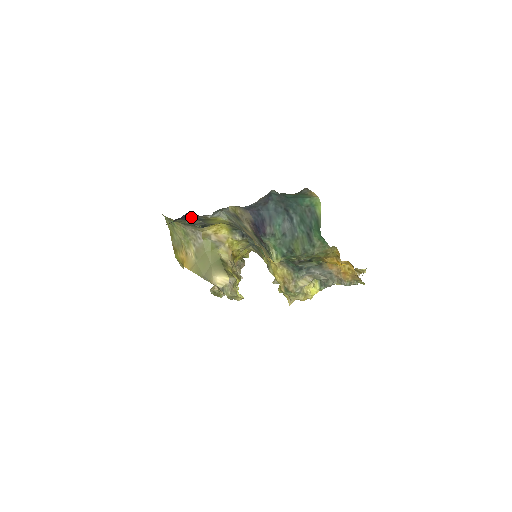
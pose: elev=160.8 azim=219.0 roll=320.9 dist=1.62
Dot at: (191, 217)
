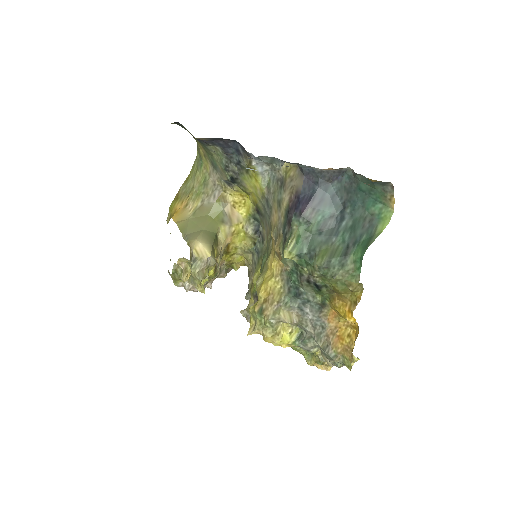
Dot at: (233, 153)
